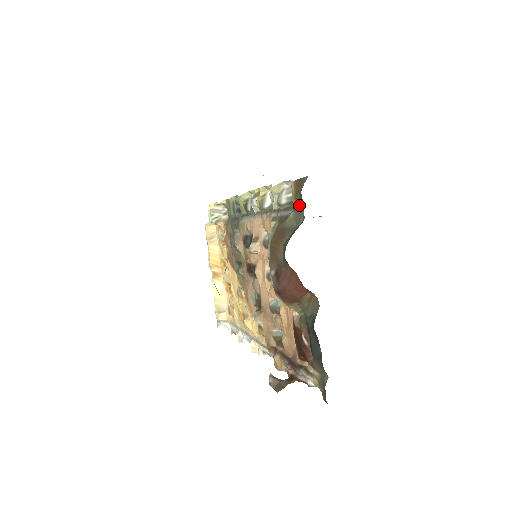
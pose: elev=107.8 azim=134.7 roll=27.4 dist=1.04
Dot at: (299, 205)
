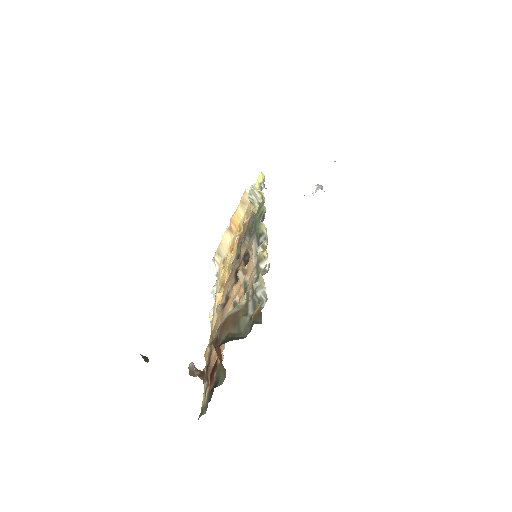
Dot at: (252, 323)
